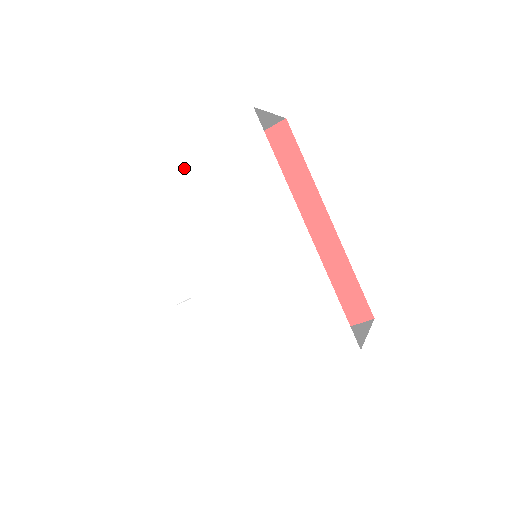
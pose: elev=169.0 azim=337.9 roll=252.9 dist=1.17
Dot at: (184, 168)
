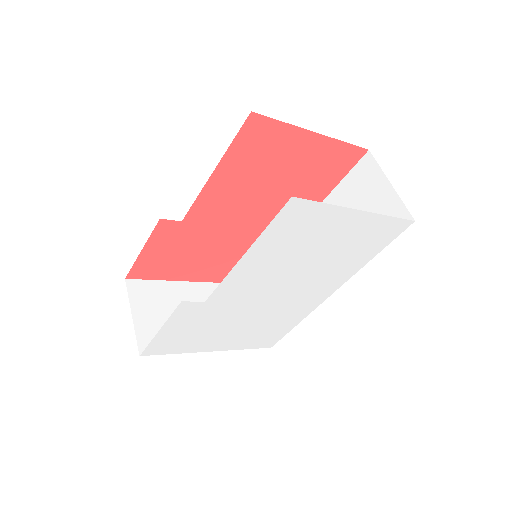
Dot at: (333, 221)
